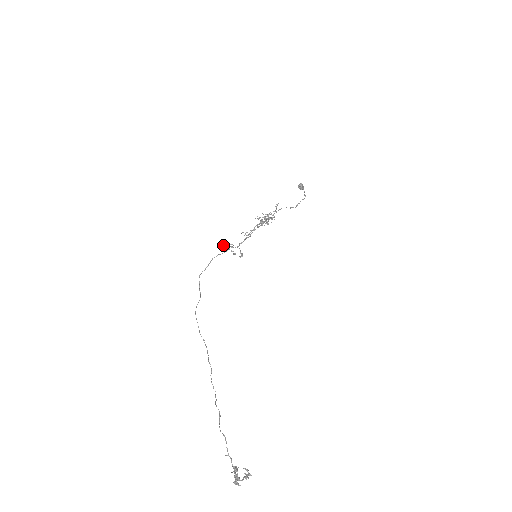
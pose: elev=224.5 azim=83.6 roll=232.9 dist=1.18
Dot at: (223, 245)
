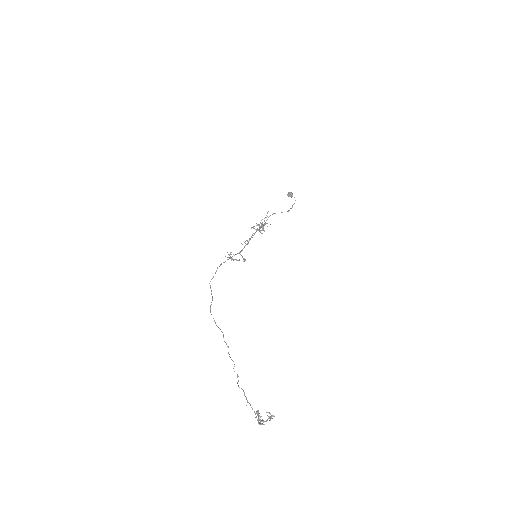
Dot at: (228, 257)
